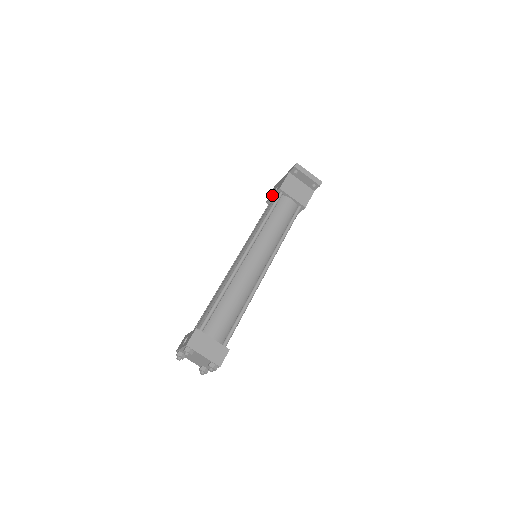
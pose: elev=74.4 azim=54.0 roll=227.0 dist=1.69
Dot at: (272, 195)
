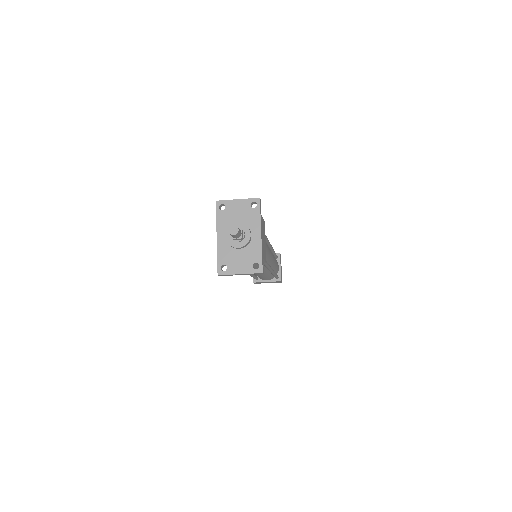
Dot at: occluded
